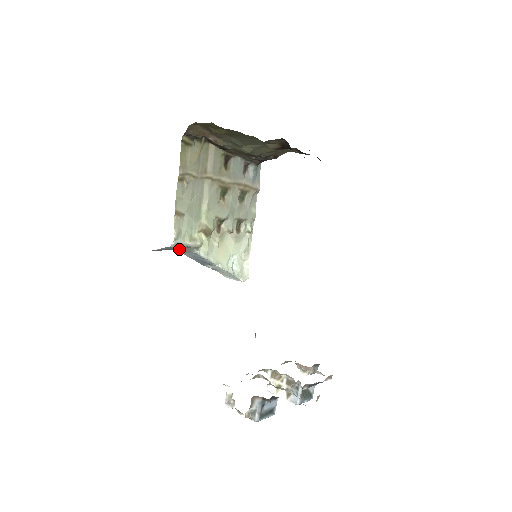
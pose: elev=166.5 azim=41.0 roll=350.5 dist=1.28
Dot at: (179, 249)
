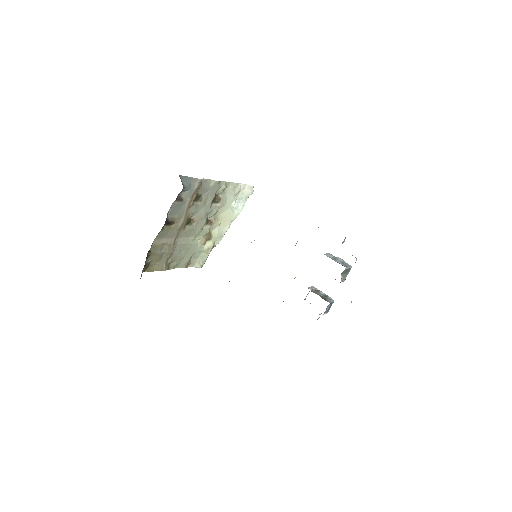
Dot at: occluded
